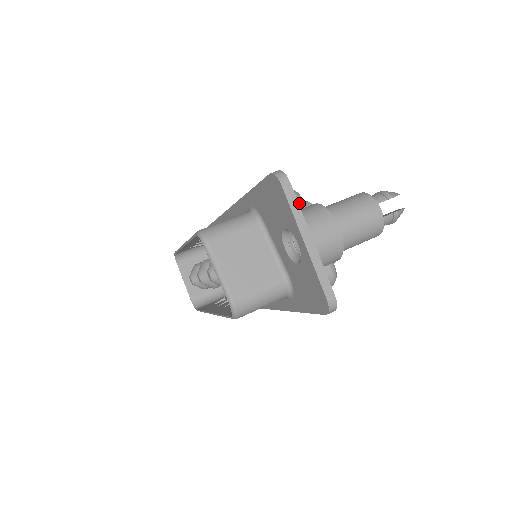
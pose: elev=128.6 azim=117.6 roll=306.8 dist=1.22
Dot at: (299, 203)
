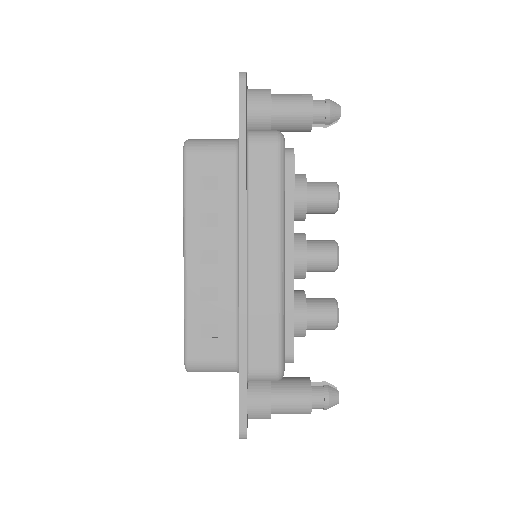
Dot at: occluded
